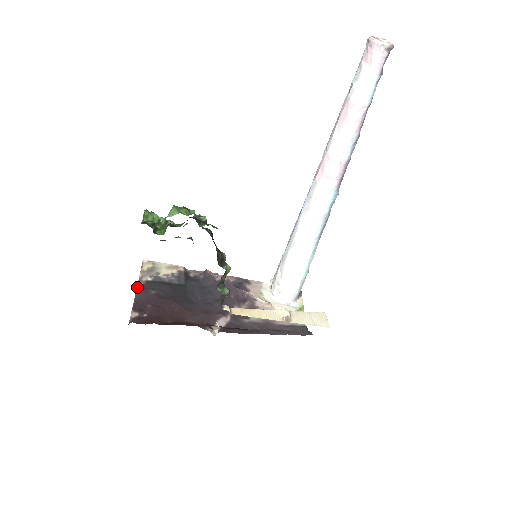
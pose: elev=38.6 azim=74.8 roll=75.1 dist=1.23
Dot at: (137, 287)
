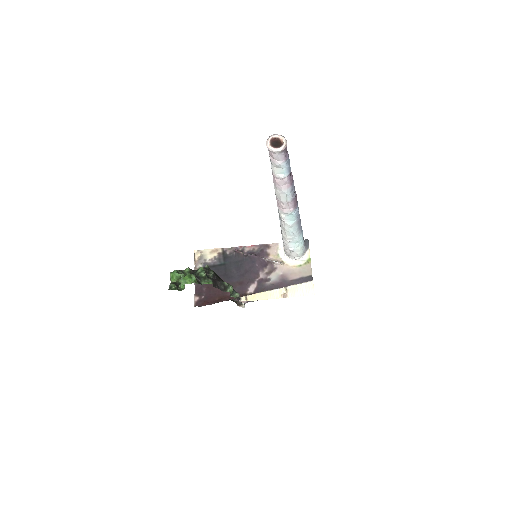
Dot at: occluded
